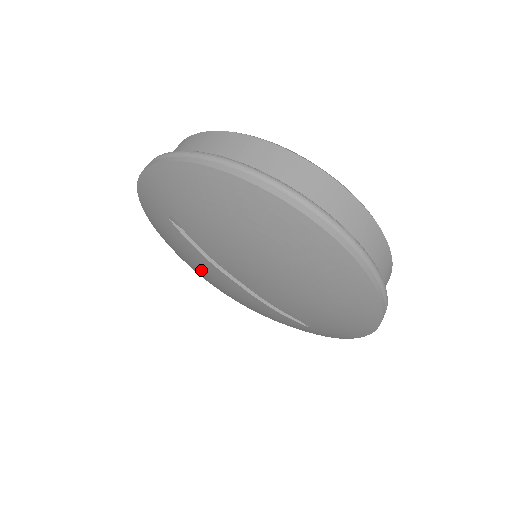
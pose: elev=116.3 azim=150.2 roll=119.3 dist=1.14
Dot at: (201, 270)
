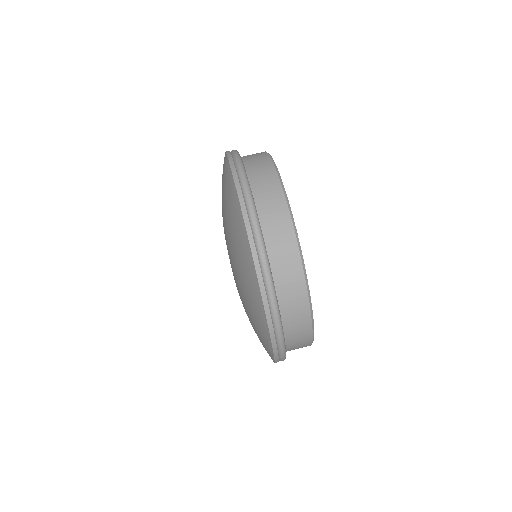
Dot at: occluded
